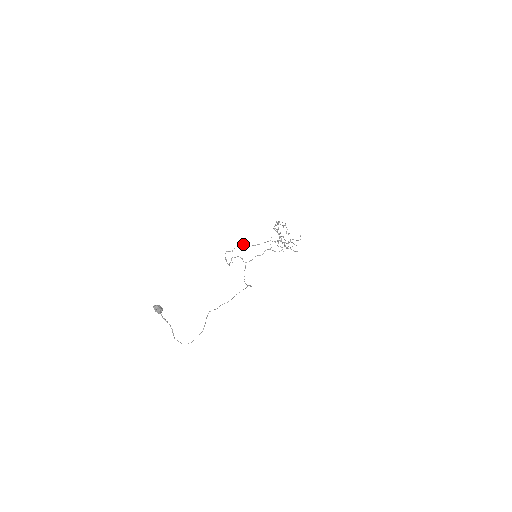
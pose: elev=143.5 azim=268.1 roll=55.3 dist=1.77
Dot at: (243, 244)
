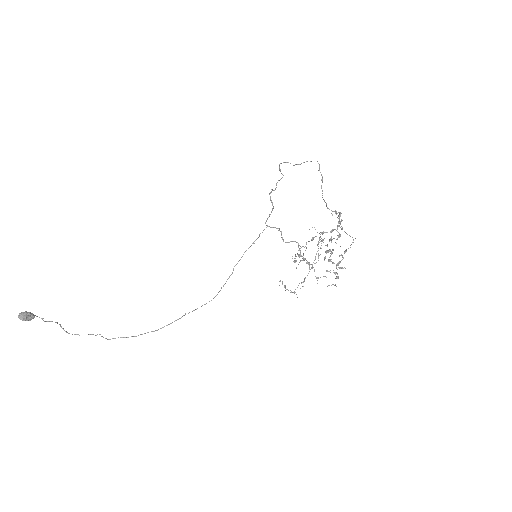
Dot at: (319, 164)
